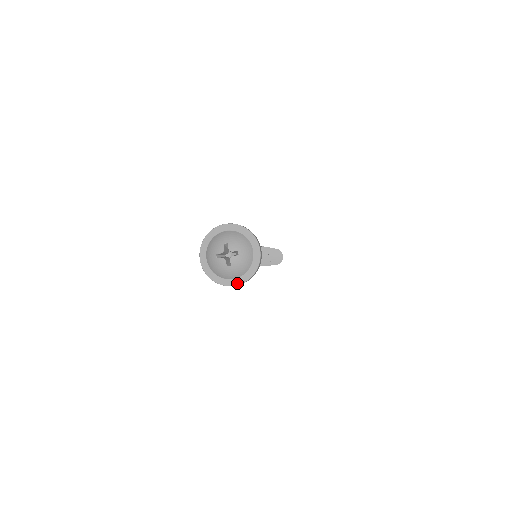
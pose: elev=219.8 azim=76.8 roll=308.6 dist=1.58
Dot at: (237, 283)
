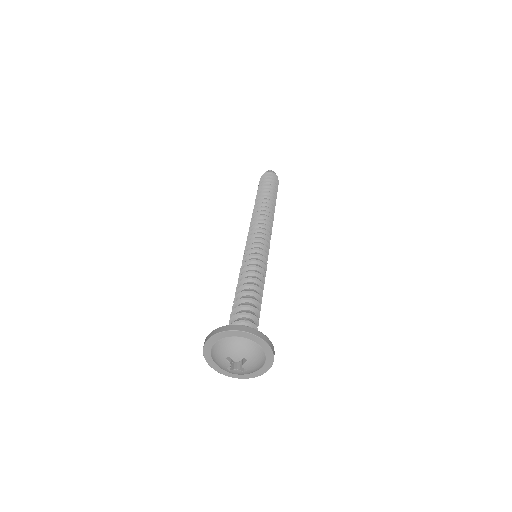
Dot at: (264, 372)
